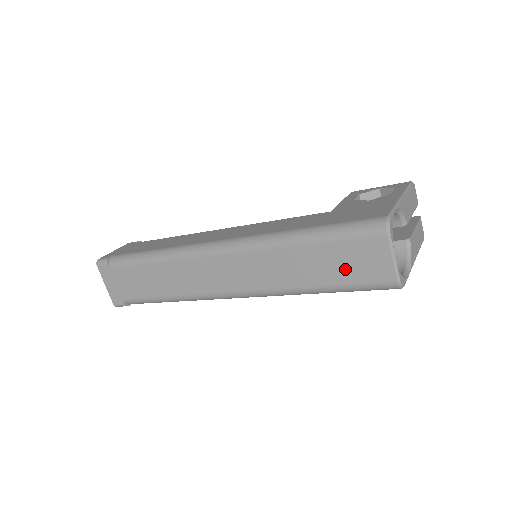
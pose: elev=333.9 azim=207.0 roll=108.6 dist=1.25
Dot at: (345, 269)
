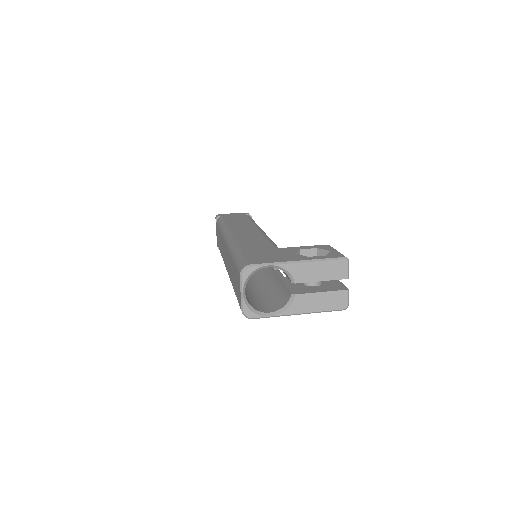
Dot at: (236, 286)
